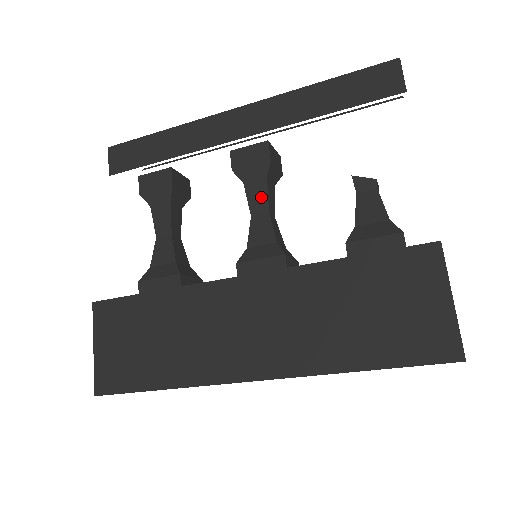
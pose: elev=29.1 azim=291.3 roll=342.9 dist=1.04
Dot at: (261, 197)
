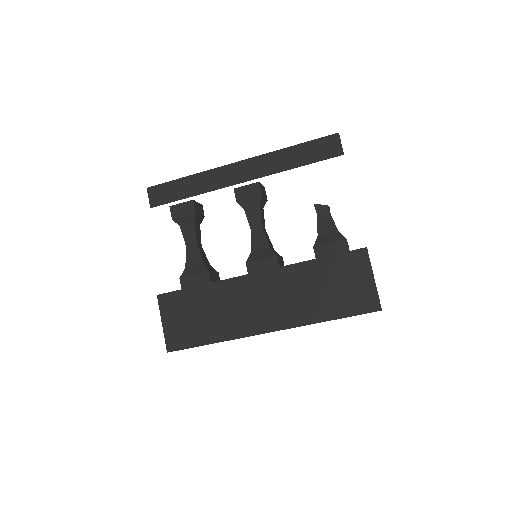
Dot at: (257, 218)
